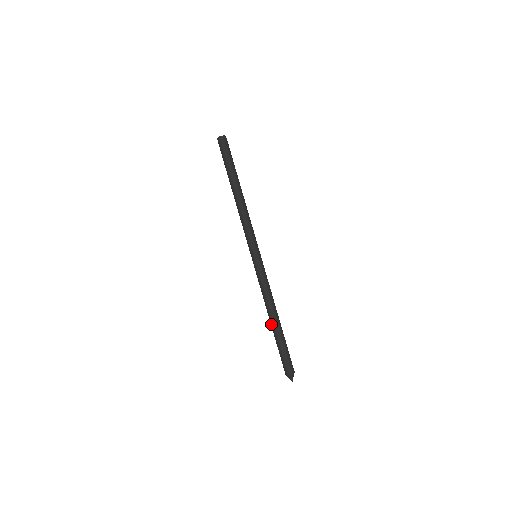
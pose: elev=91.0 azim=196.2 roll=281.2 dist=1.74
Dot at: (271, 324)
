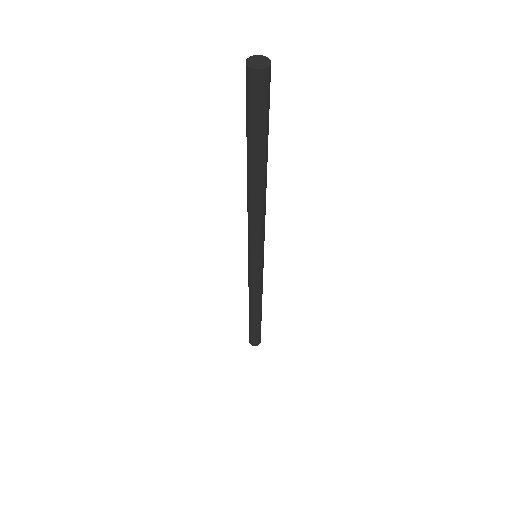
Dot at: (251, 316)
